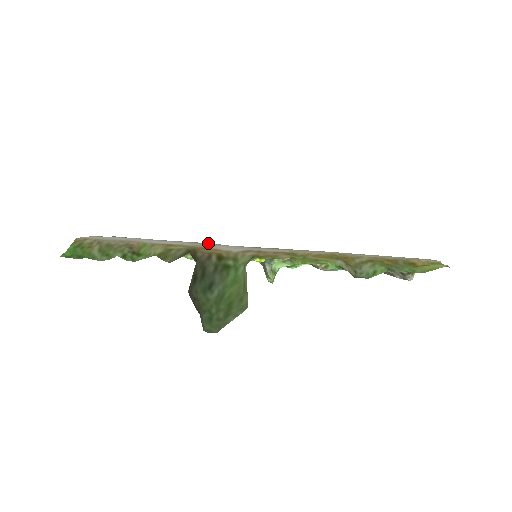
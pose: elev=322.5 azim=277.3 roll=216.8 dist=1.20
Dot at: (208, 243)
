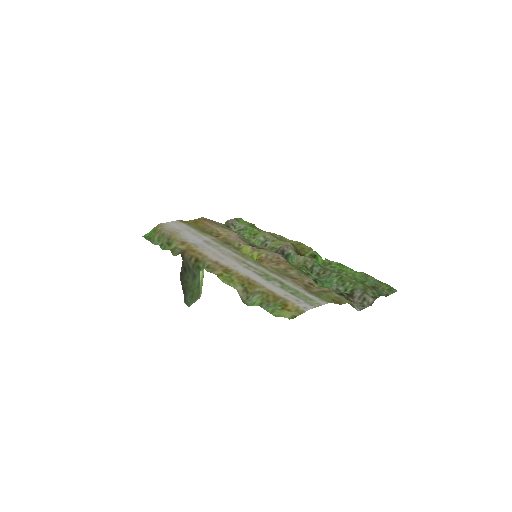
Dot at: (220, 242)
